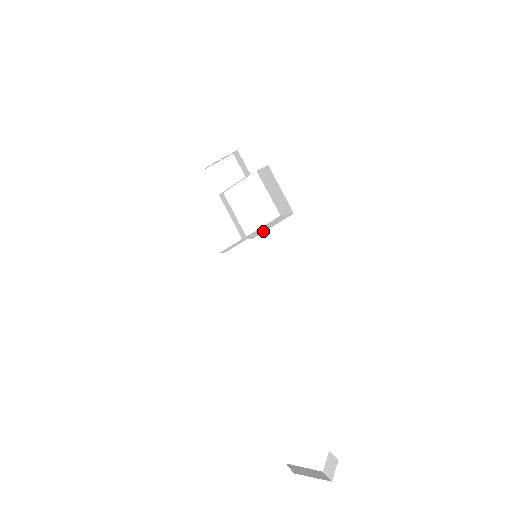
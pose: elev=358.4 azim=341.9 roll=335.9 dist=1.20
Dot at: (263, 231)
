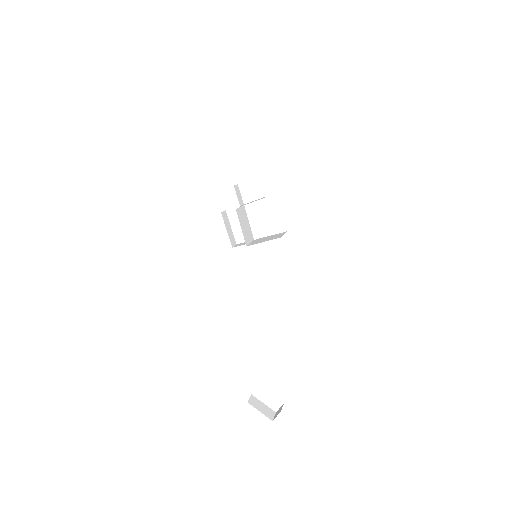
Dot at: (257, 243)
